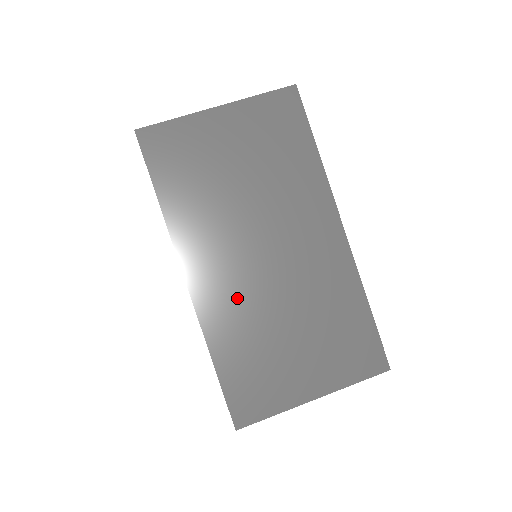
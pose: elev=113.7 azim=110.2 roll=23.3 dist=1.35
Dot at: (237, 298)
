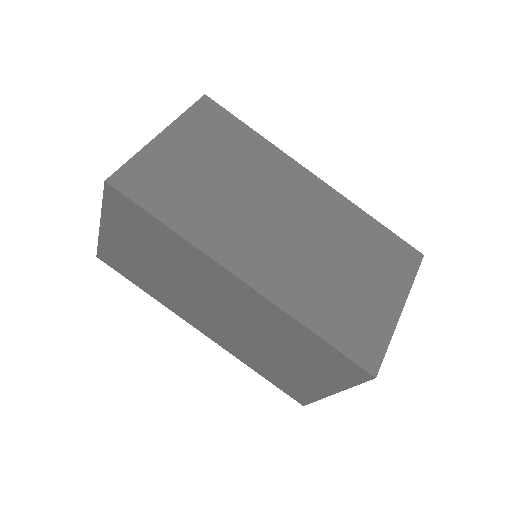
Dot at: (289, 269)
